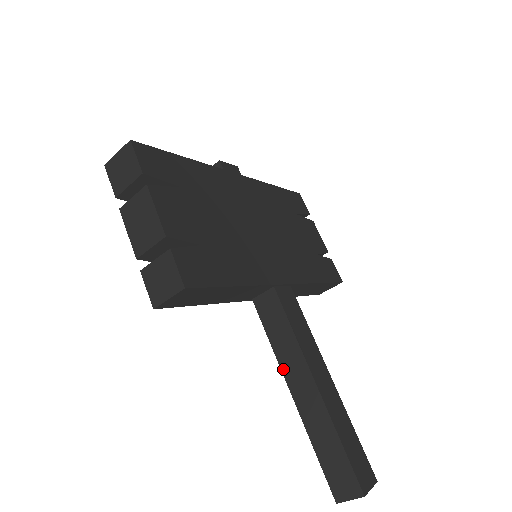
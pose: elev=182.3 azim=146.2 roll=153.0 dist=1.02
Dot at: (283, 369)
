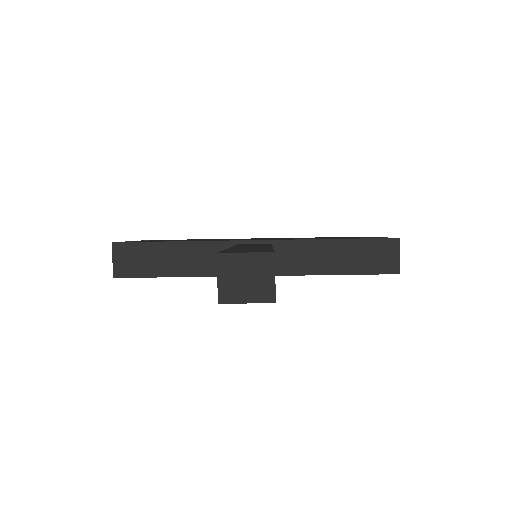
Dot at: occluded
